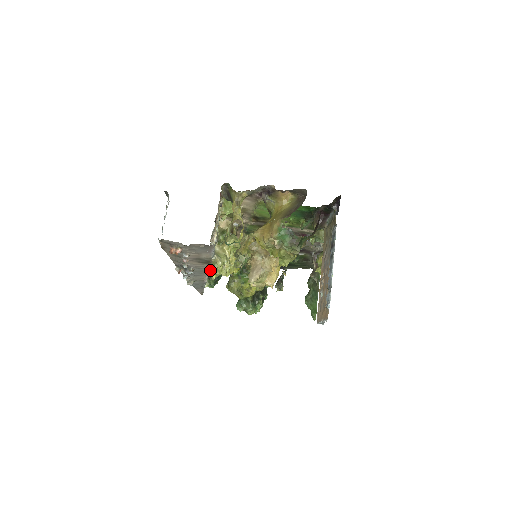
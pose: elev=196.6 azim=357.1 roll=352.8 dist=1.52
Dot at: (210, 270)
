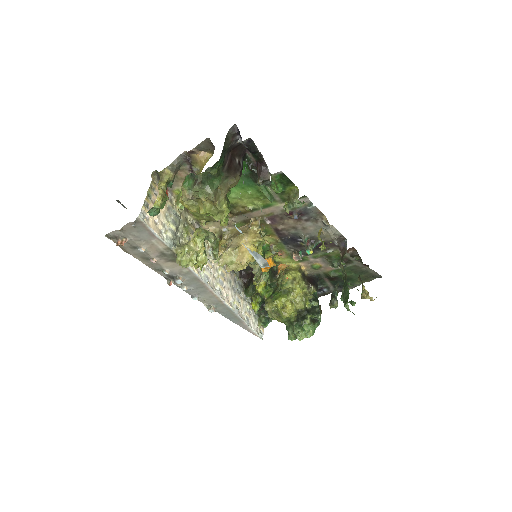
Dot at: (251, 304)
